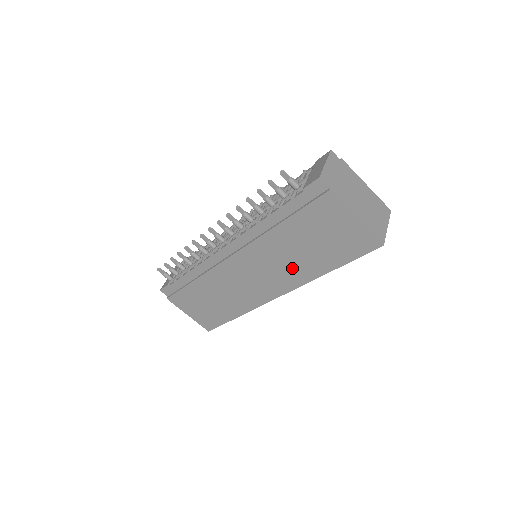
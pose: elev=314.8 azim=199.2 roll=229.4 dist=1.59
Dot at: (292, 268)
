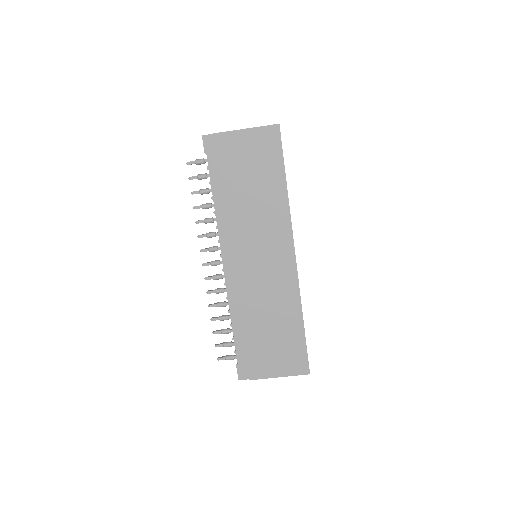
Dot at: (269, 216)
